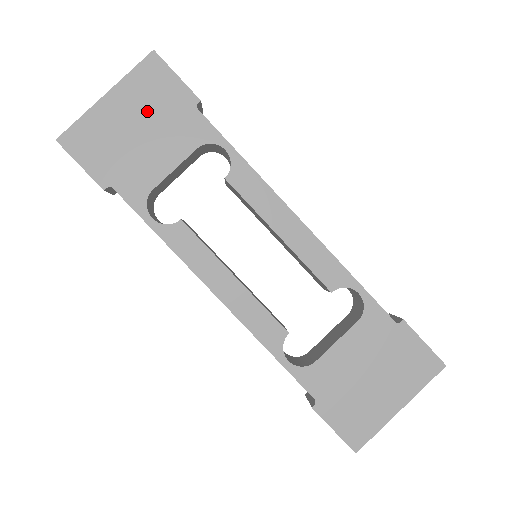
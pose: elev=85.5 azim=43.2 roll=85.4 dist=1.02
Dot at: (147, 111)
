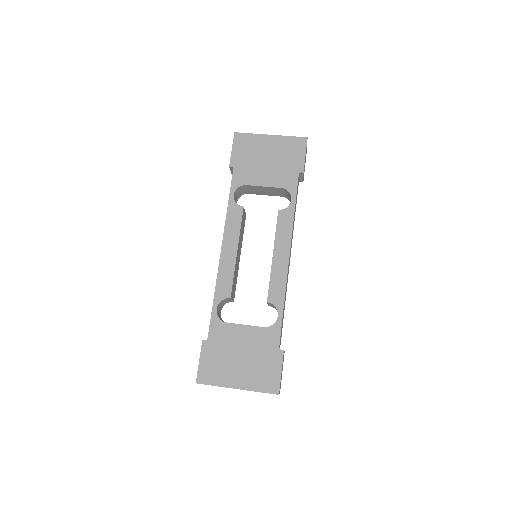
Dot at: (279, 156)
